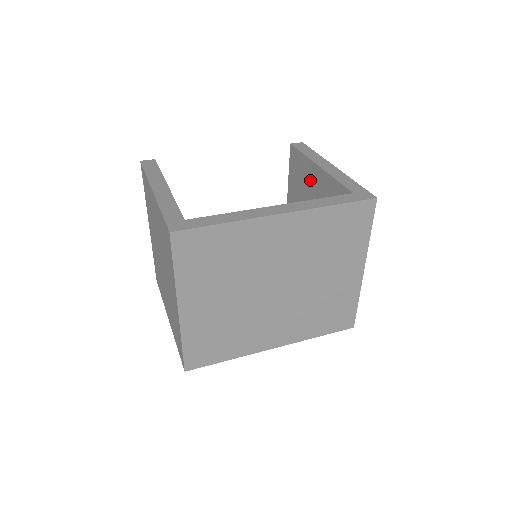
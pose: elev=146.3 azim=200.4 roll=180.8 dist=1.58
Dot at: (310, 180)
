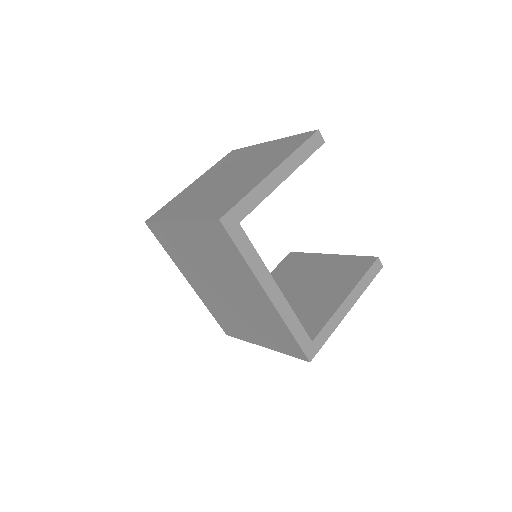
Dot at: (339, 286)
